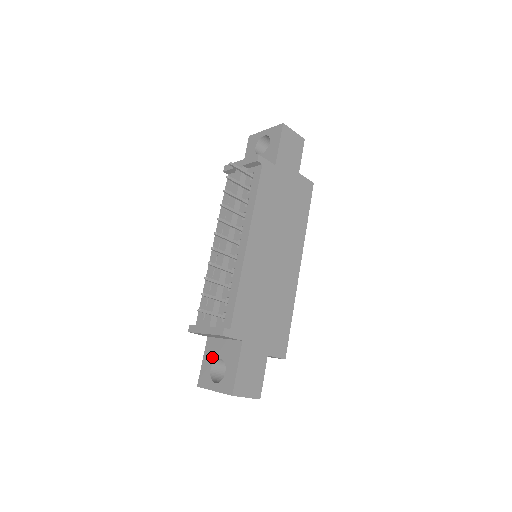
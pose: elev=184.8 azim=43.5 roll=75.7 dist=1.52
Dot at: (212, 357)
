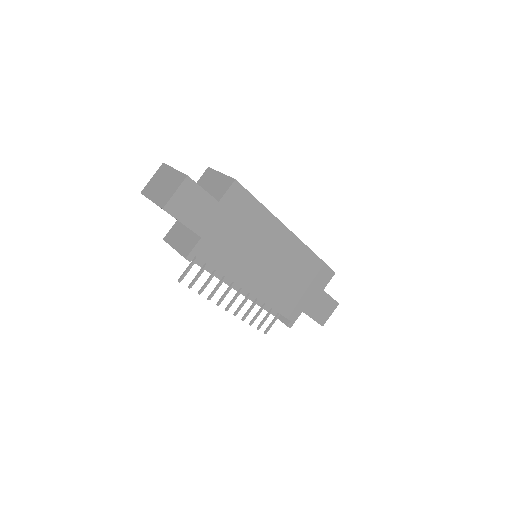
Dot at: occluded
